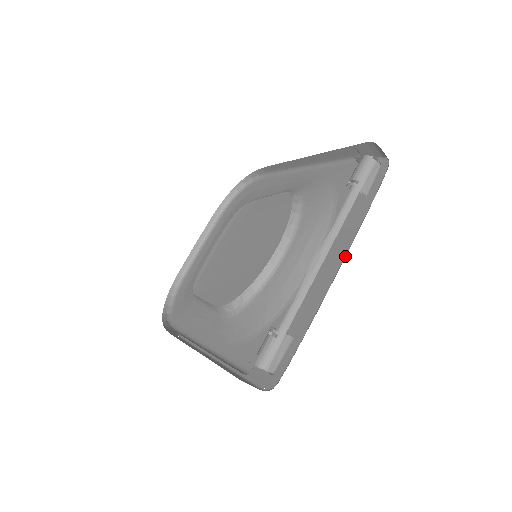
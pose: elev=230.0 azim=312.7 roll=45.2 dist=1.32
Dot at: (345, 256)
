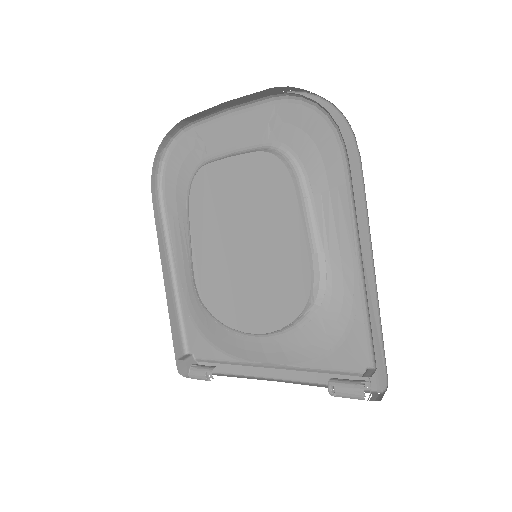
Dot at: (291, 379)
